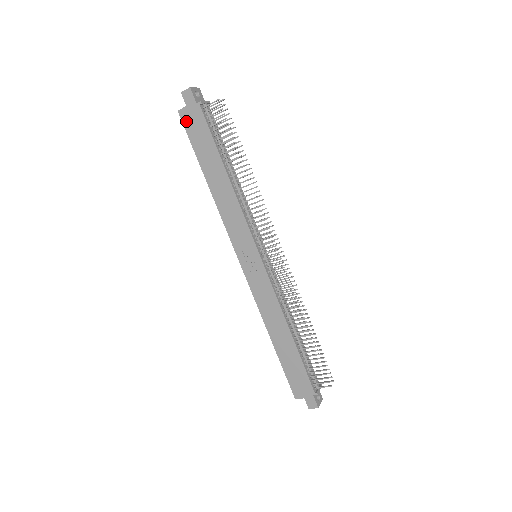
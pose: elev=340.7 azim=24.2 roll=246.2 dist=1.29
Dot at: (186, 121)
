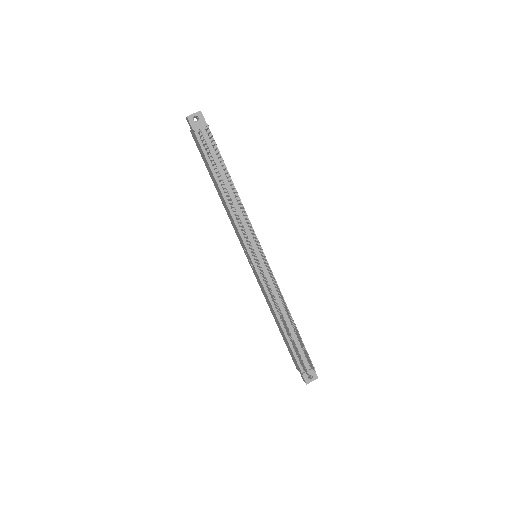
Dot at: (195, 141)
